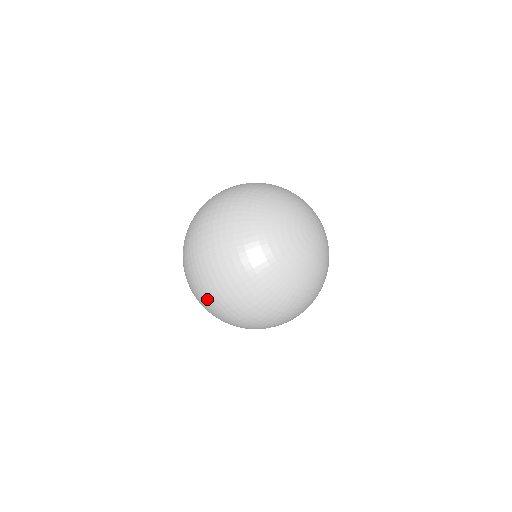
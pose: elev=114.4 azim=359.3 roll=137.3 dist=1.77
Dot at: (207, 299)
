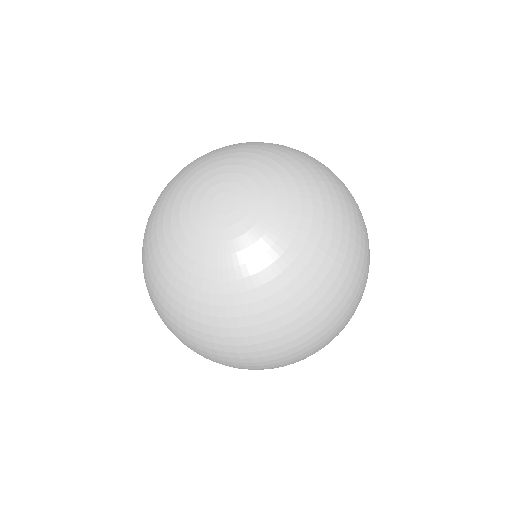
Dot at: occluded
